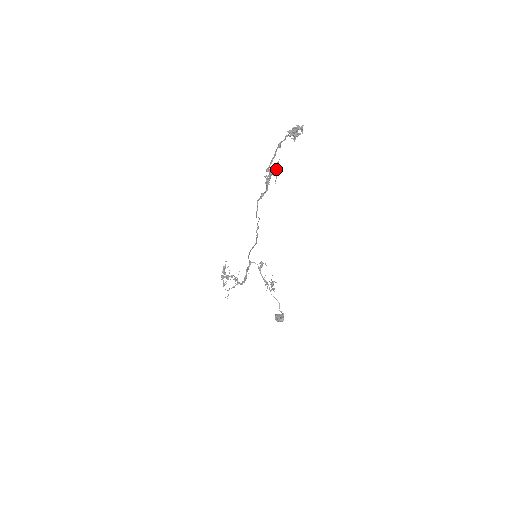
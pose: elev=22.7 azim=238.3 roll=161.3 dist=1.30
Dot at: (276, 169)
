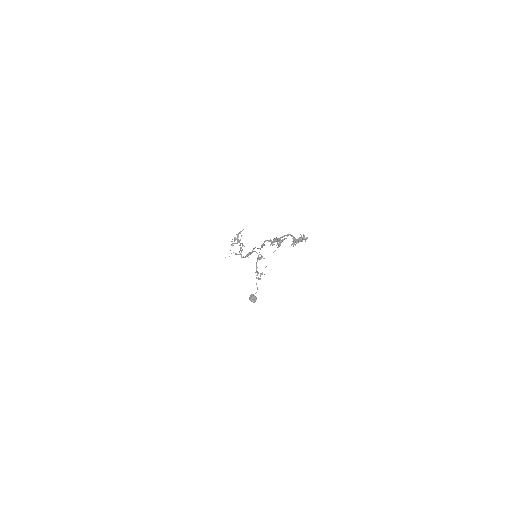
Dot at: (280, 243)
